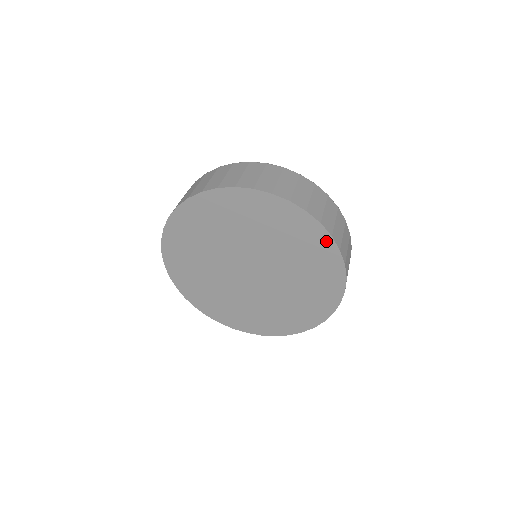
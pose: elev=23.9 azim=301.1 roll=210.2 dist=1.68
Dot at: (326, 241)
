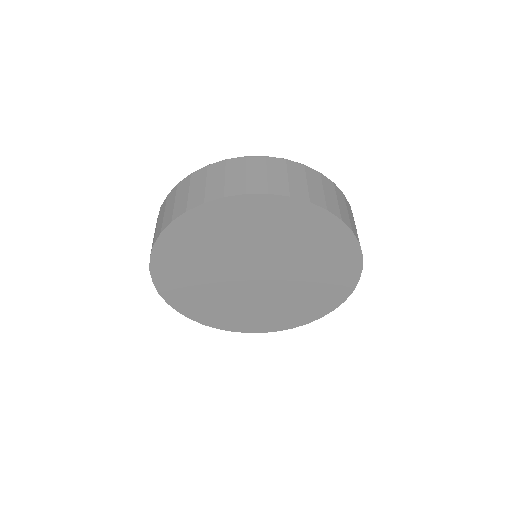
Dot at: (355, 259)
